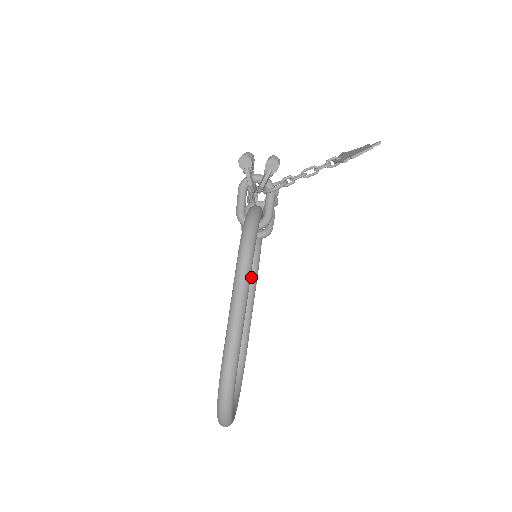
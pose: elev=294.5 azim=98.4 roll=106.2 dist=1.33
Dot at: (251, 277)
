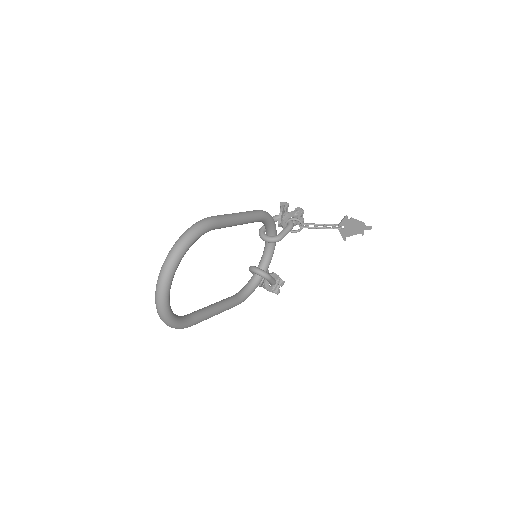
Dot at: (234, 297)
